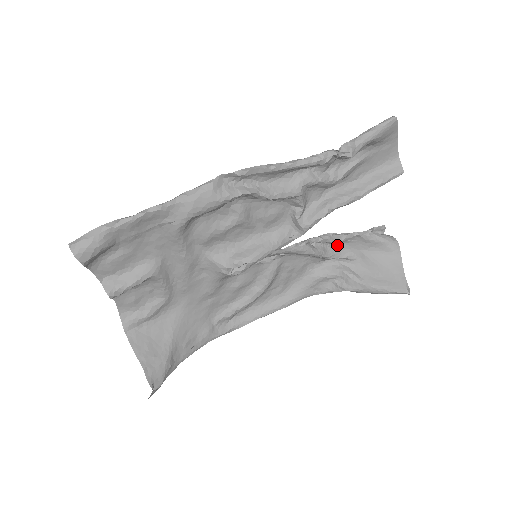
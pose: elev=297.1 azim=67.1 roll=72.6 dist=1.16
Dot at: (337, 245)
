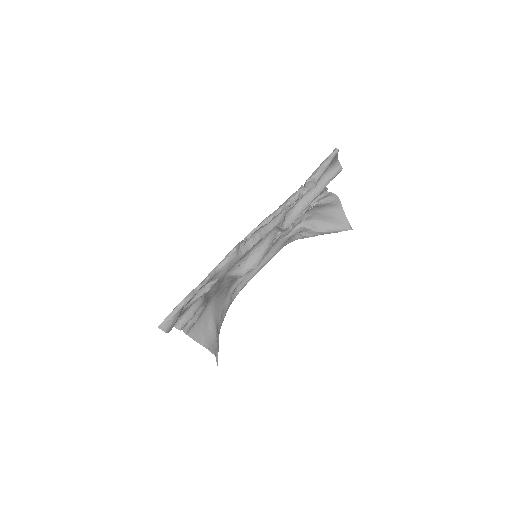
Dot at: occluded
